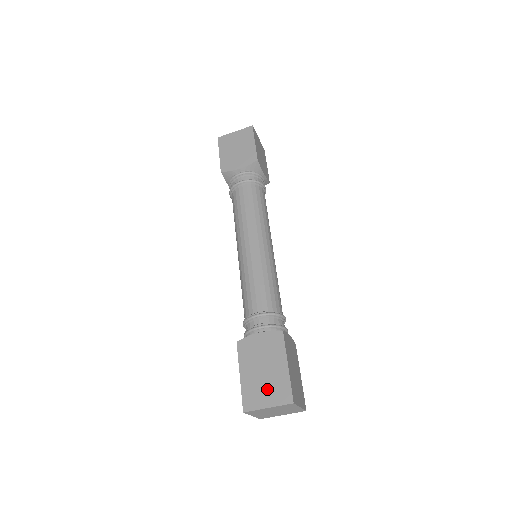
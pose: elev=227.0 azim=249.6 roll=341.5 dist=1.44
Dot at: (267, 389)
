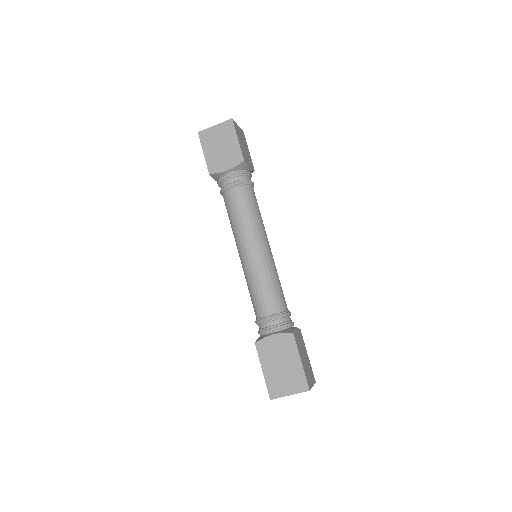
Dot at: (287, 381)
